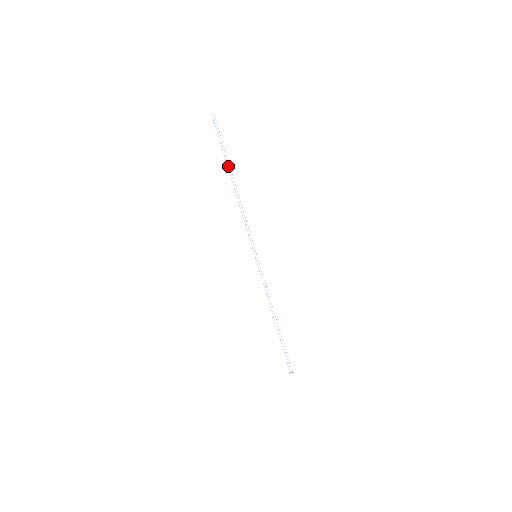
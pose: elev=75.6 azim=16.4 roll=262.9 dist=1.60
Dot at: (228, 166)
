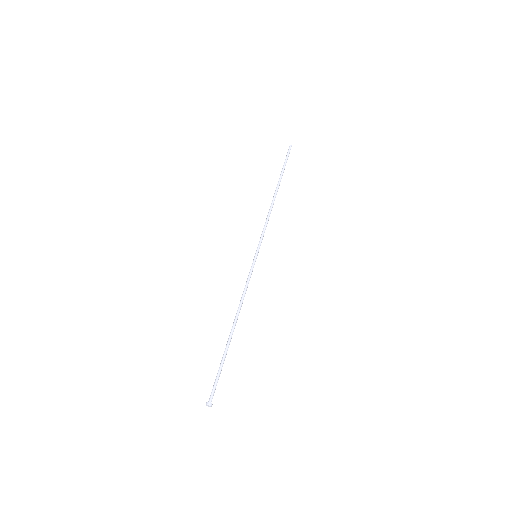
Dot at: (280, 179)
